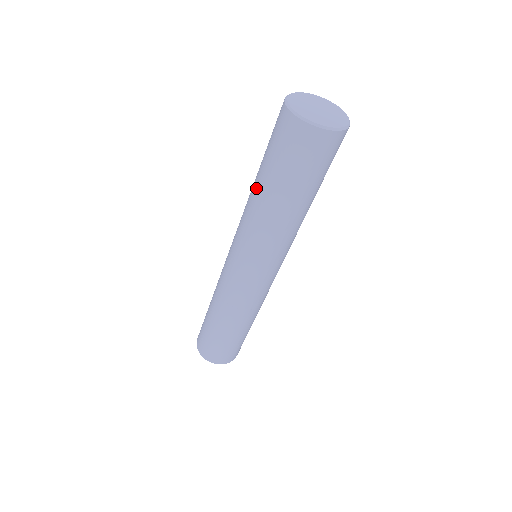
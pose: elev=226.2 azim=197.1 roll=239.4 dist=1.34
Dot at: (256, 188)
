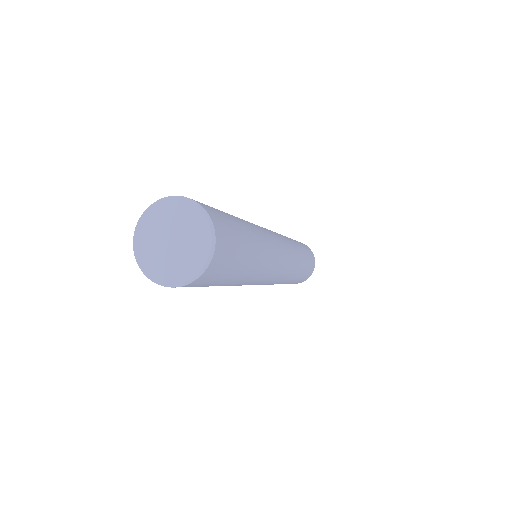
Dot at: occluded
